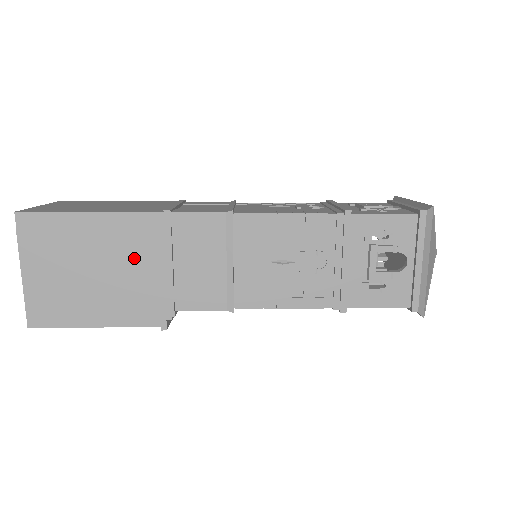
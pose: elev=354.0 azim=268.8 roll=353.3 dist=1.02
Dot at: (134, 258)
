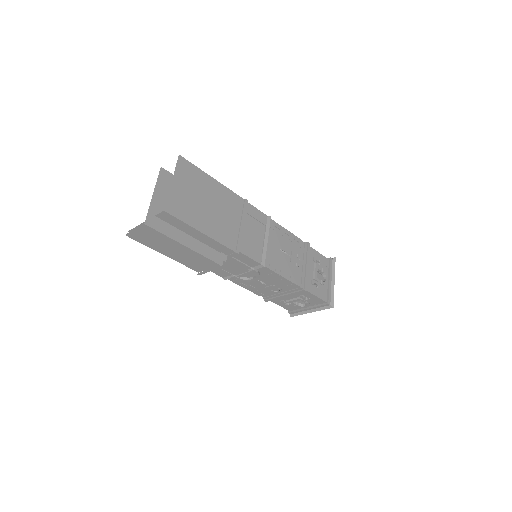
Dot at: (227, 212)
